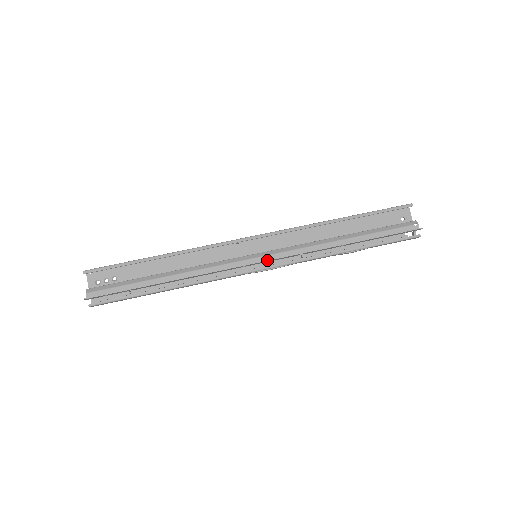
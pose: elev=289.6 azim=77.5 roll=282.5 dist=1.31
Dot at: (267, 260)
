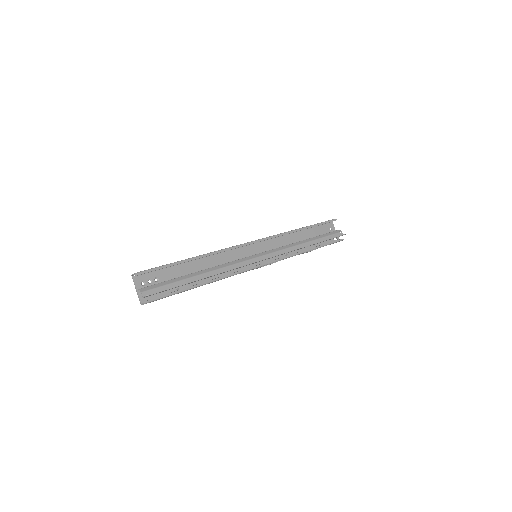
Dot at: (270, 257)
